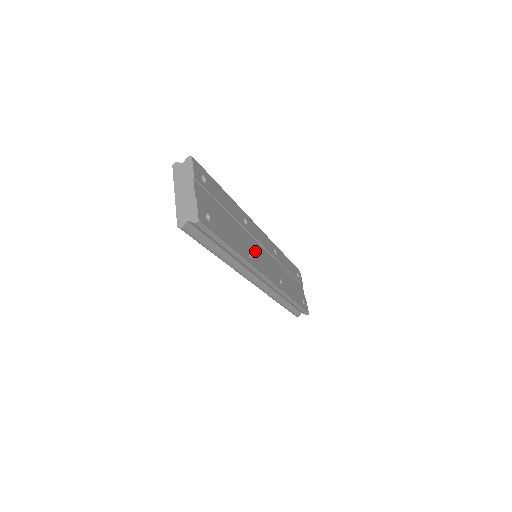
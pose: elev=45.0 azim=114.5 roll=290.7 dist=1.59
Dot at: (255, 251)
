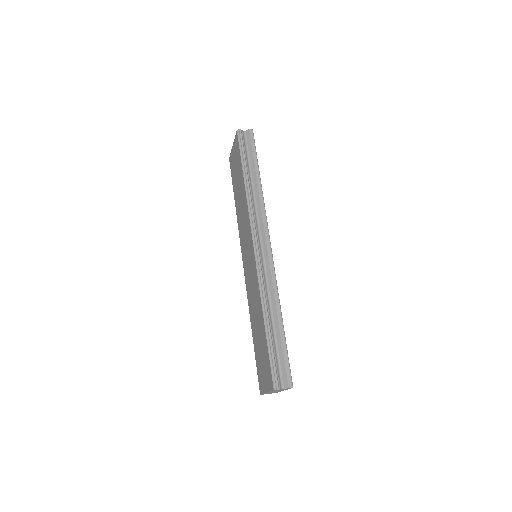
Dot at: occluded
